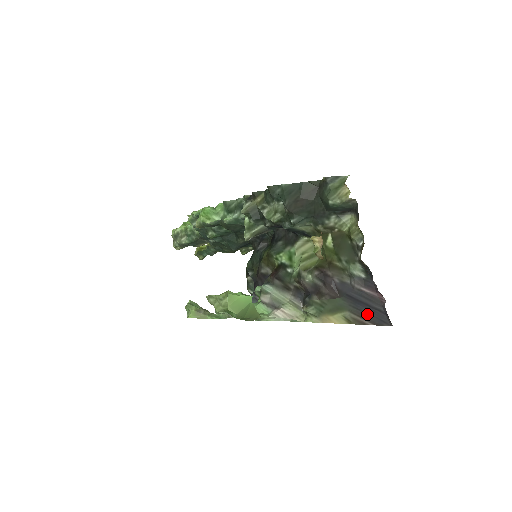
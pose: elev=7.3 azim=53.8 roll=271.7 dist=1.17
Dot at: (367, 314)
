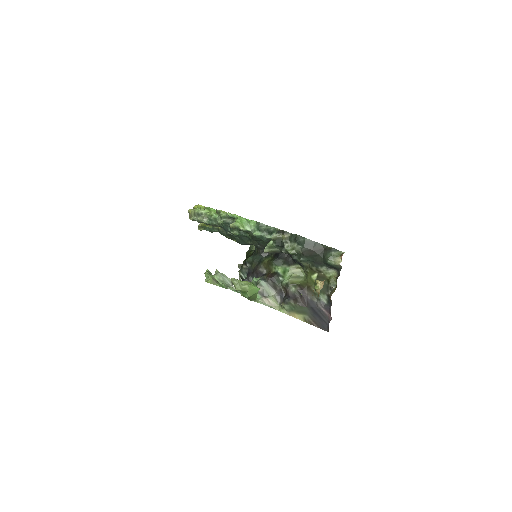
Dot at: (318, 321)
